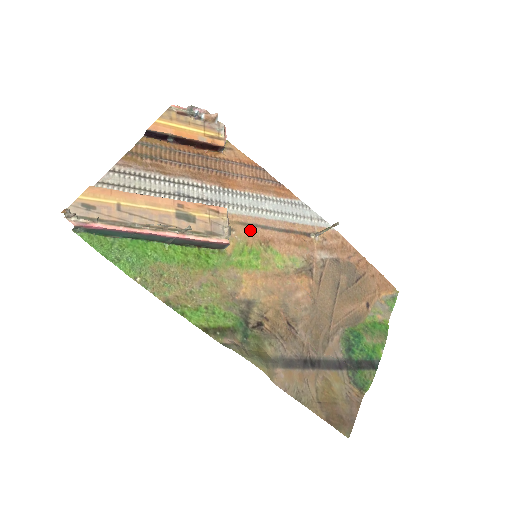
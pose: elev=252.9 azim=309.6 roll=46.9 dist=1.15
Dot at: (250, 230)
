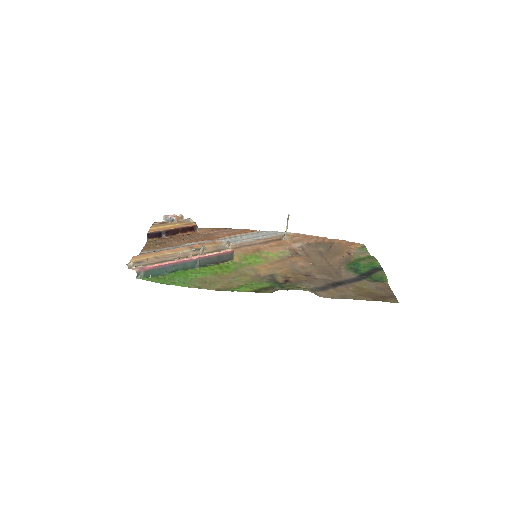
Dot at: (242, 249)
